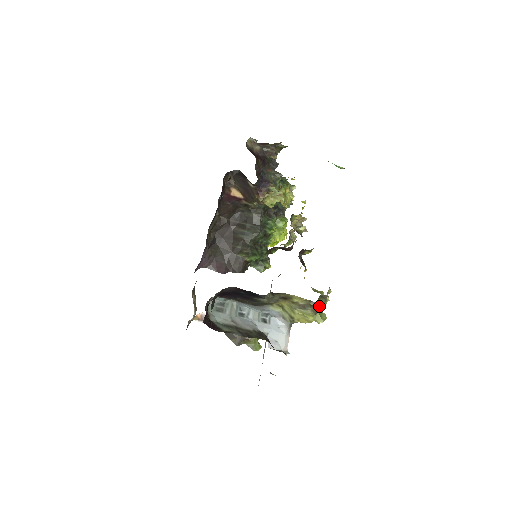
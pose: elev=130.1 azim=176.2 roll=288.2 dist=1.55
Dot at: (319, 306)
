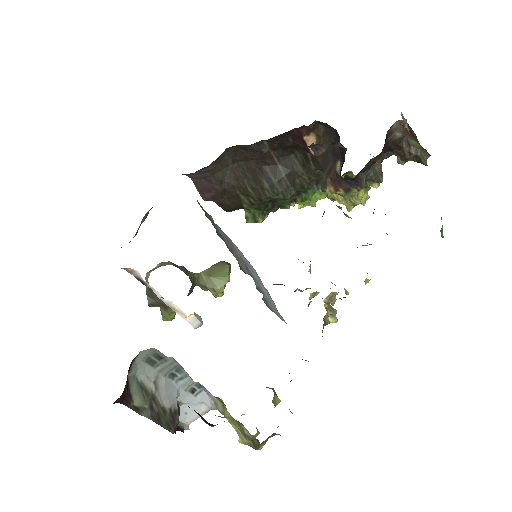
Dot at: (261, 447)
